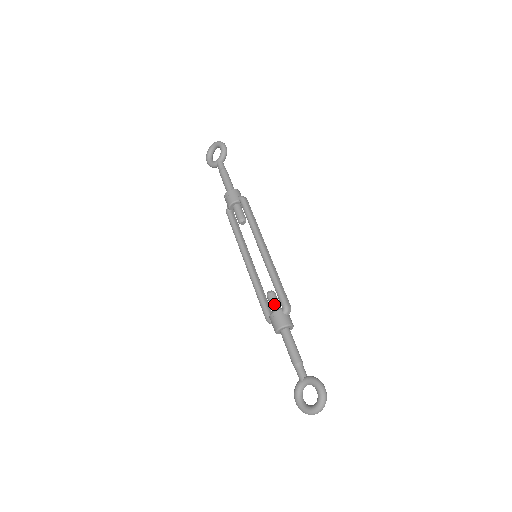
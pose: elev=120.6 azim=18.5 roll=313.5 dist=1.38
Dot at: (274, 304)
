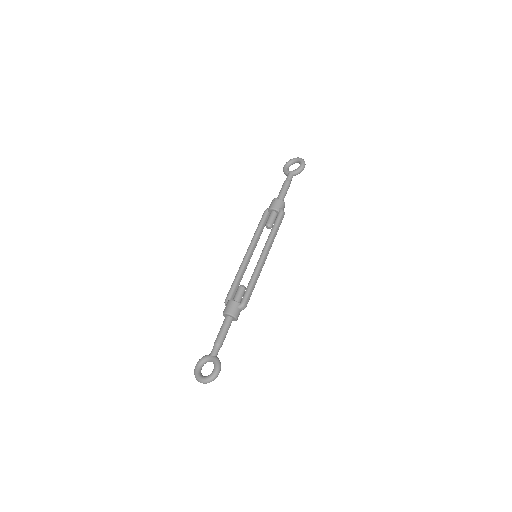
Dot at: (238, 296)
